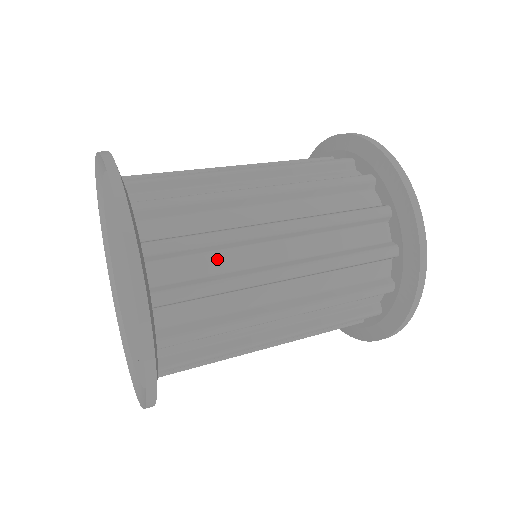
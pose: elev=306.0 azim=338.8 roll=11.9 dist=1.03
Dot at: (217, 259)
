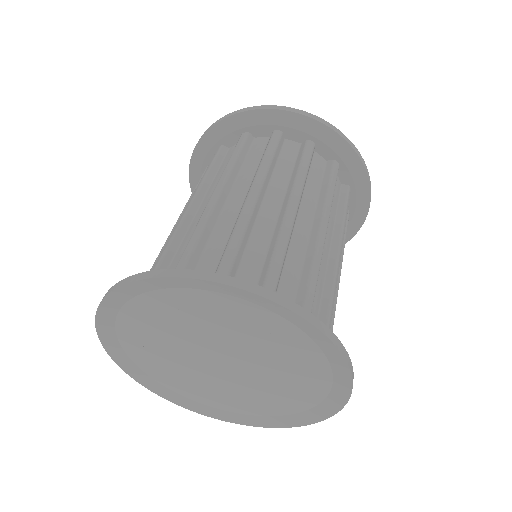
Dot at: (291, 264)
